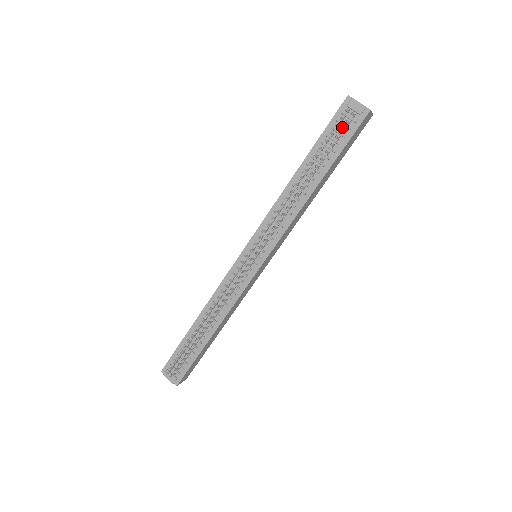
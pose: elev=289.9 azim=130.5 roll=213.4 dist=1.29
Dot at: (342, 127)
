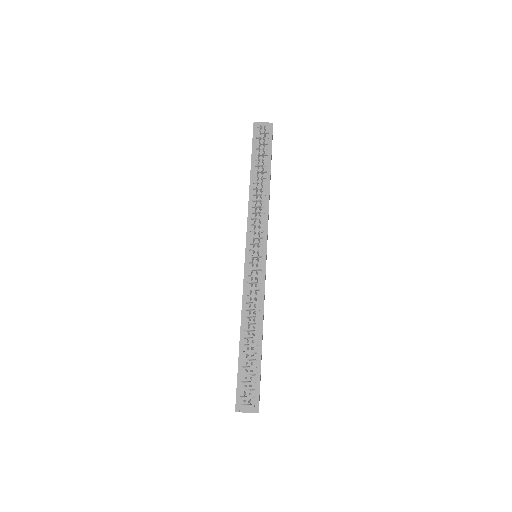
Dot at: (262, 140)
